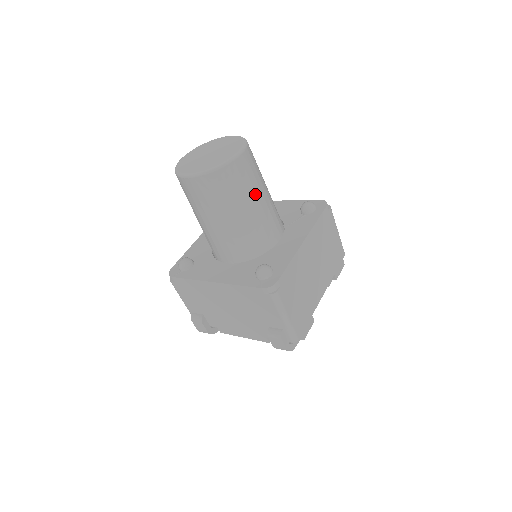
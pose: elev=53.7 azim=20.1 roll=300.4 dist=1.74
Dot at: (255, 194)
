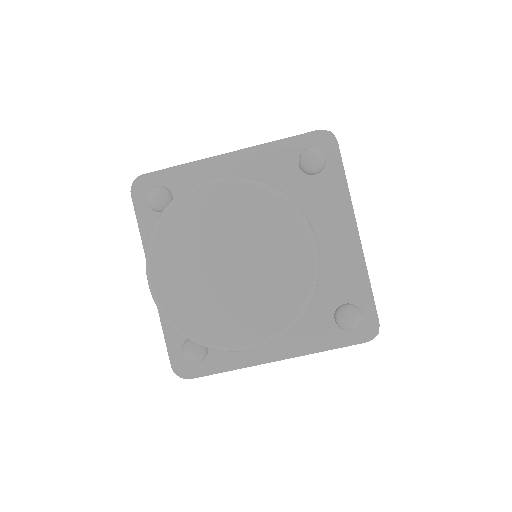
Dot at: occluded
